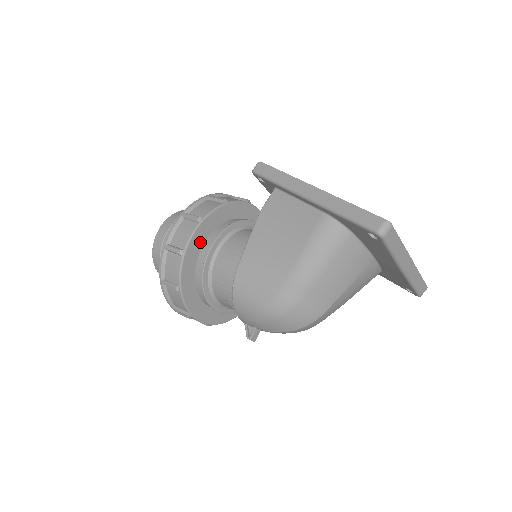
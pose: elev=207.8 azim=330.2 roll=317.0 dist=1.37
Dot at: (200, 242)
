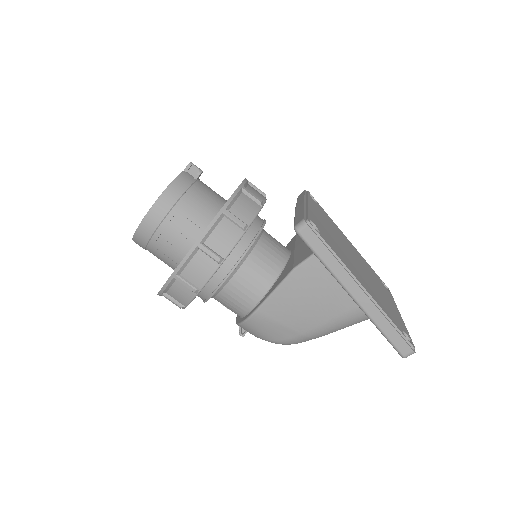
Dot at: occluded
